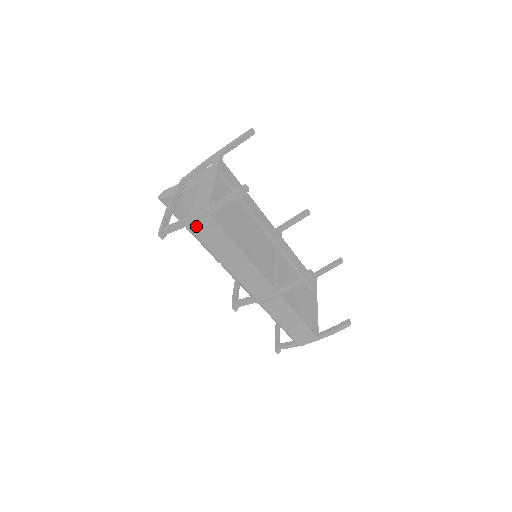
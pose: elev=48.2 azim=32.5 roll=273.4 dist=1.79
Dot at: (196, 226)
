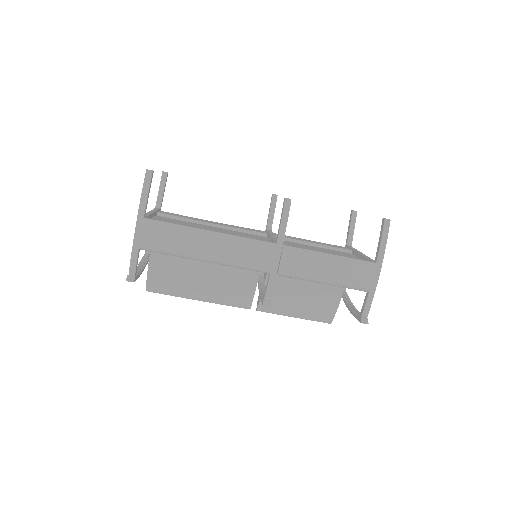
Dot at: (141, 237)
